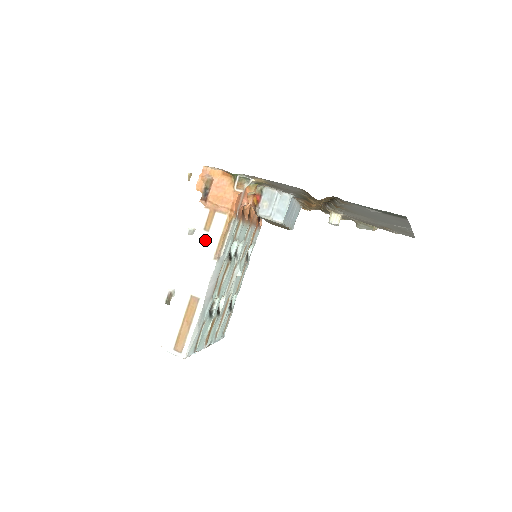
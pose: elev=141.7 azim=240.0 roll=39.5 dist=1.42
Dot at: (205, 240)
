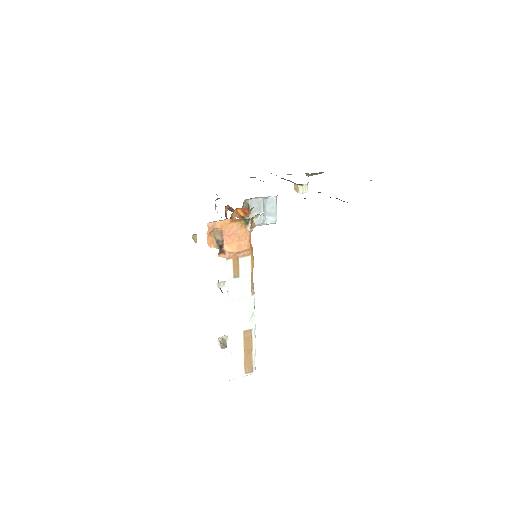
Dot at: (238, 285)
